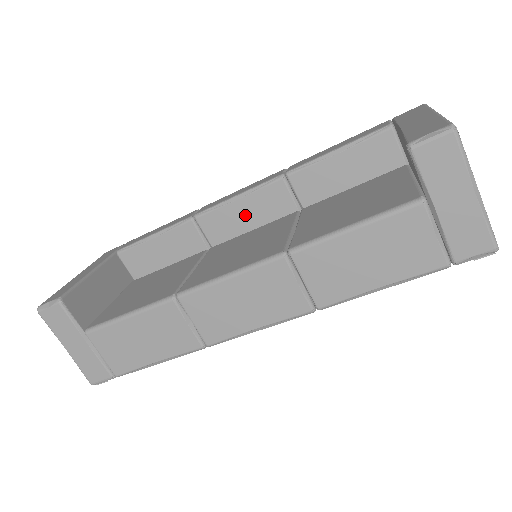
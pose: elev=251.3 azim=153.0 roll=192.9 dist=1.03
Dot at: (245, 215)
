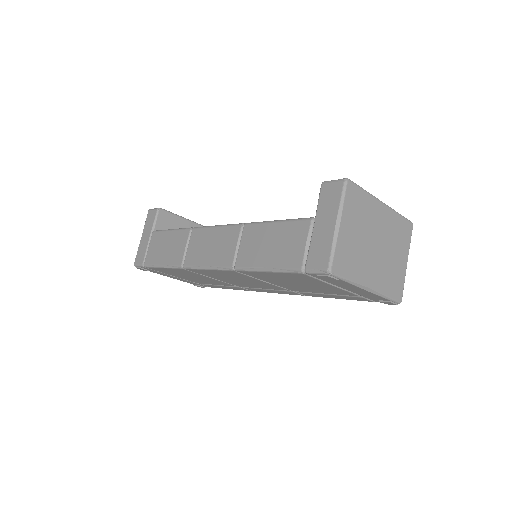
Dot at: occluded
